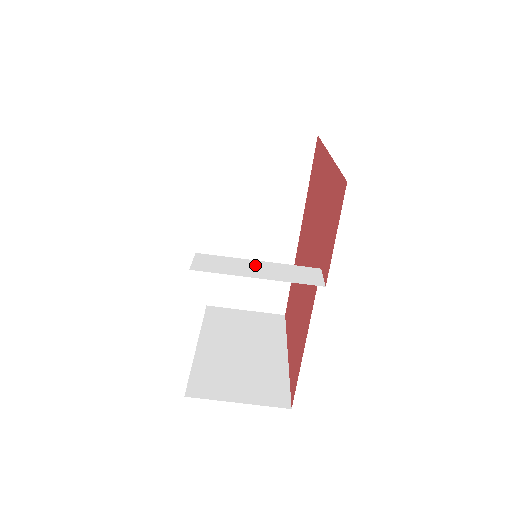
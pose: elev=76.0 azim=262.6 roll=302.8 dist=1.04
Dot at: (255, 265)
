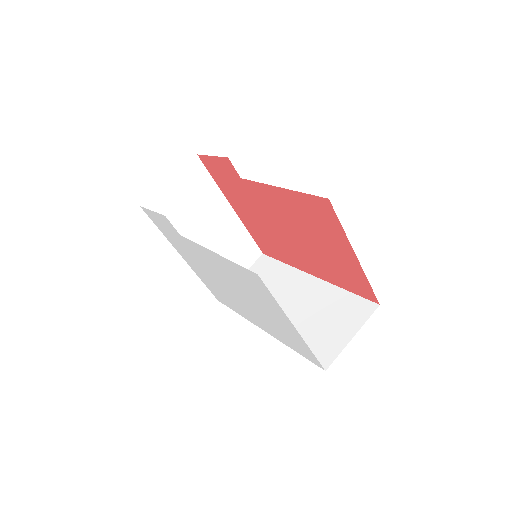
Dot at: occluded
